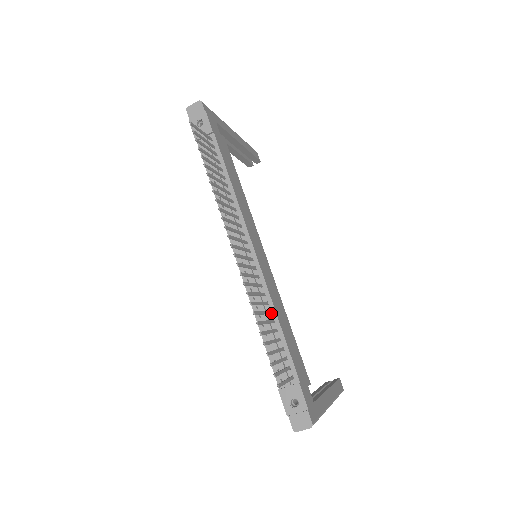
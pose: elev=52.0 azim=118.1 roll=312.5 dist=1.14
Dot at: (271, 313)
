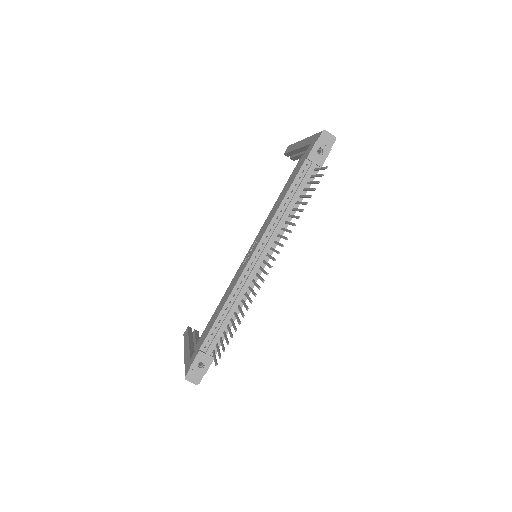
Dot at: (238, 307)
